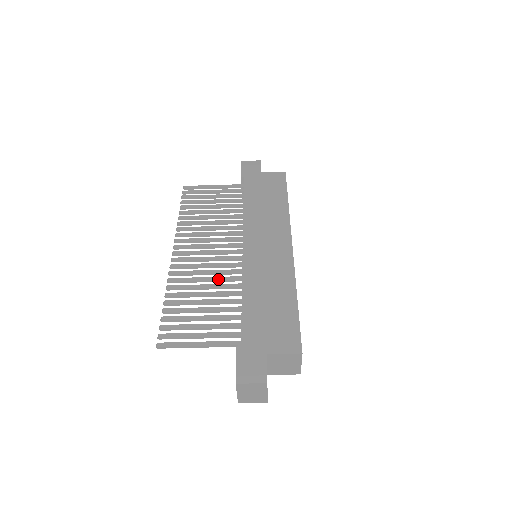
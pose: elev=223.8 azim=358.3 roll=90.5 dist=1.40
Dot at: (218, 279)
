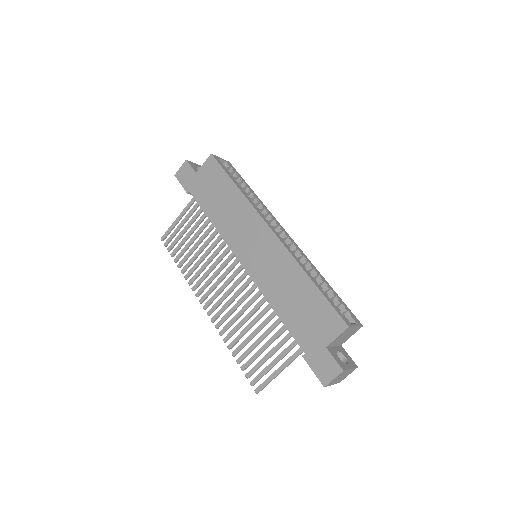
Dot at: (248, 305)
